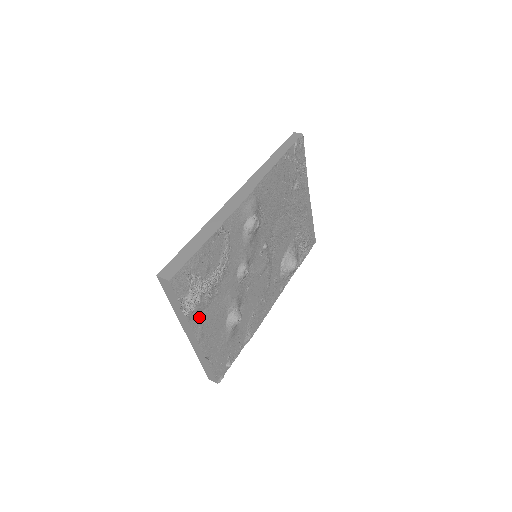
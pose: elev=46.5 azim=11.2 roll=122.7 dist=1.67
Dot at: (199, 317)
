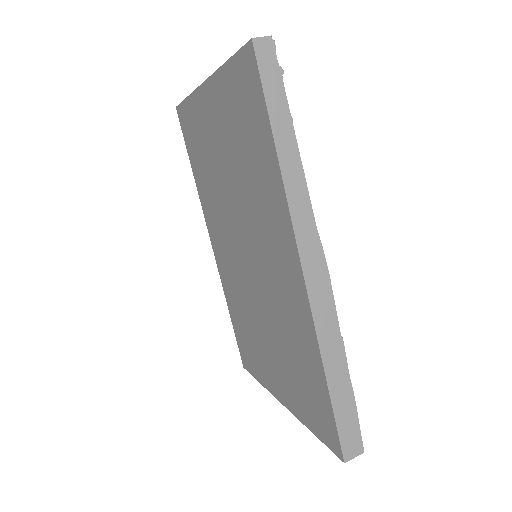
Dot at: occluded
